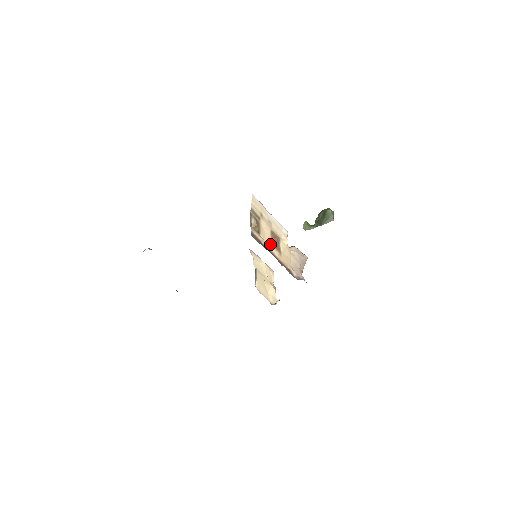
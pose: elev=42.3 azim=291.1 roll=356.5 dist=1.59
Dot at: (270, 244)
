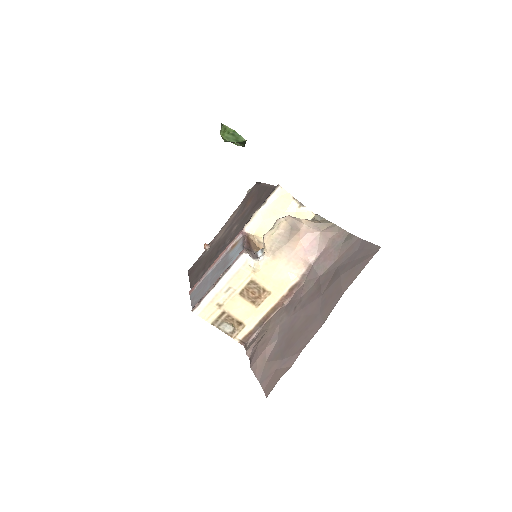
Dot at: (255, 309)
